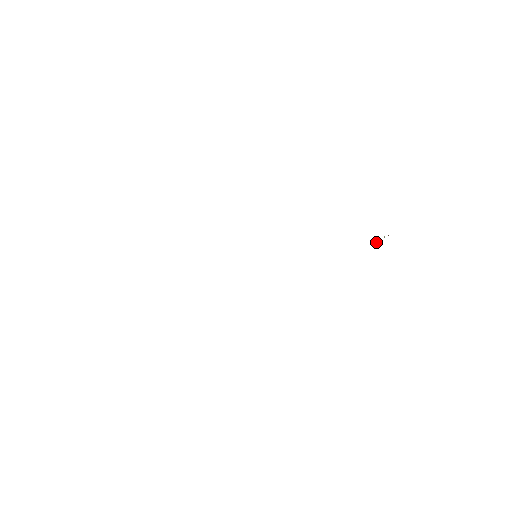
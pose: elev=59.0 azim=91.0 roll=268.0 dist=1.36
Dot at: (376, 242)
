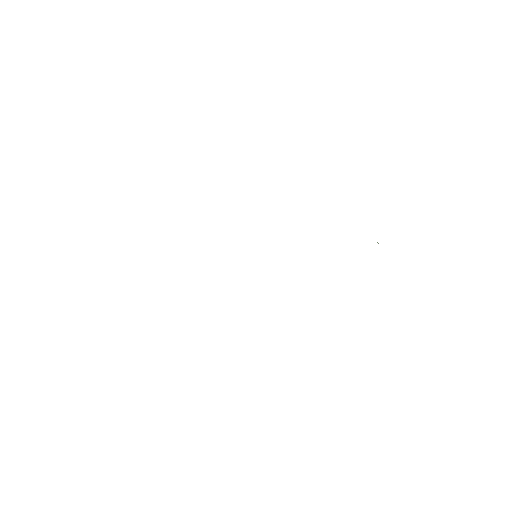
Dot at: occluded
